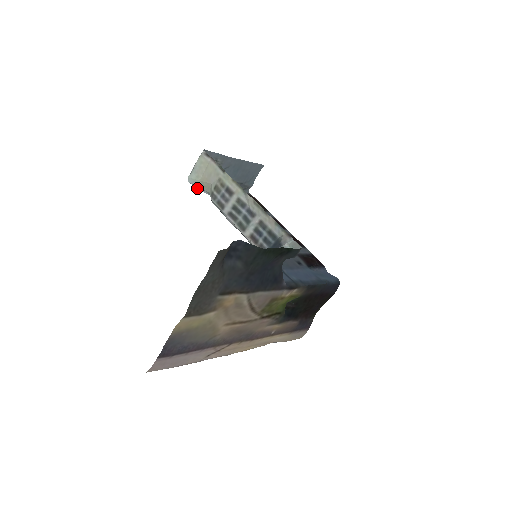
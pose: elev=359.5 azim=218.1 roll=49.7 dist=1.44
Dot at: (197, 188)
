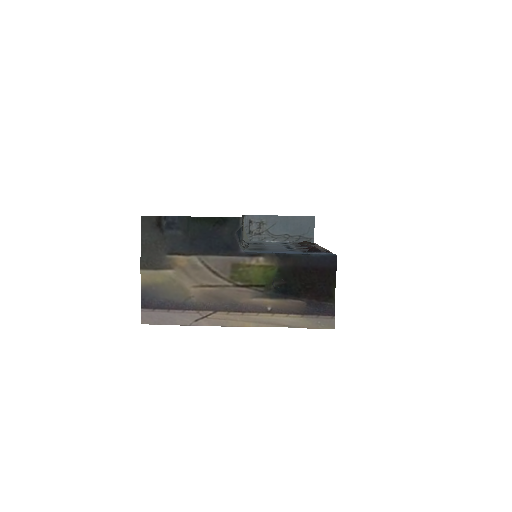
Dot at: occluded
